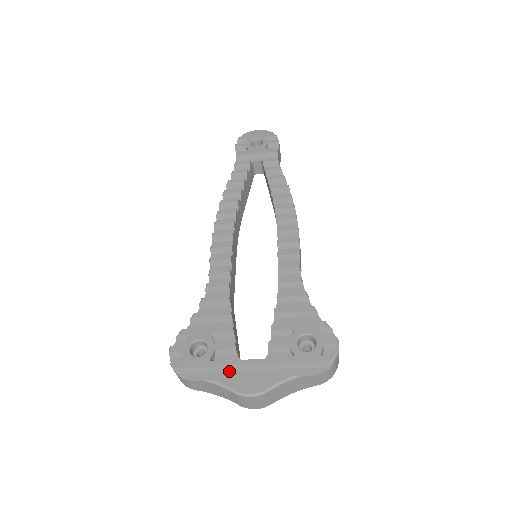
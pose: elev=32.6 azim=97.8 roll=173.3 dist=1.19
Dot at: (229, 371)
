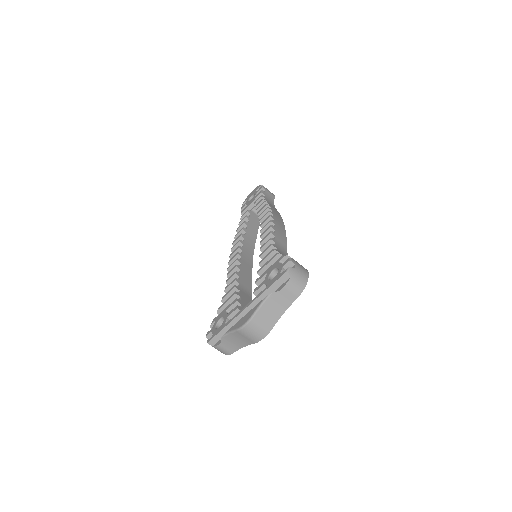
Dot at: occluded
